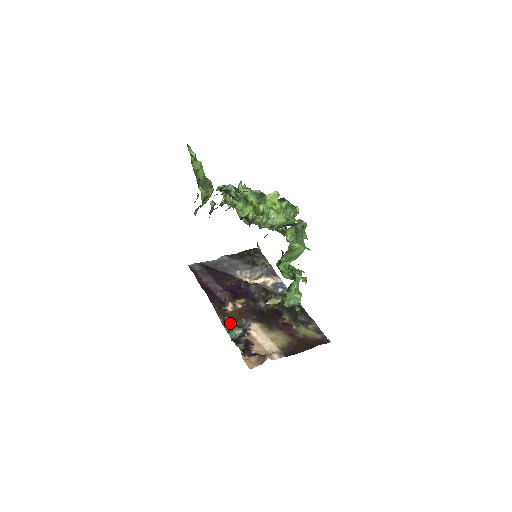
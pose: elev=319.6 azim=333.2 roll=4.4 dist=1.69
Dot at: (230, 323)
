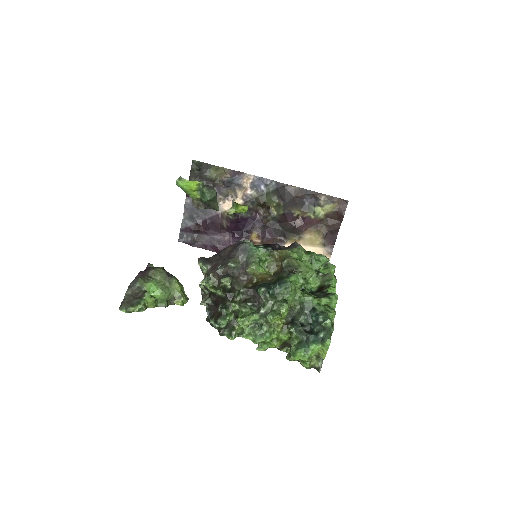
Dot at: occluded
